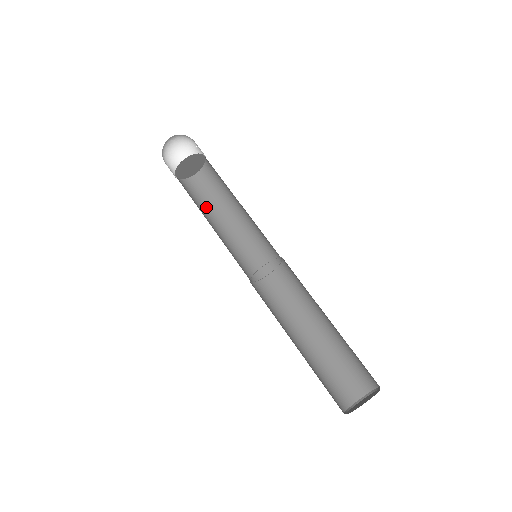
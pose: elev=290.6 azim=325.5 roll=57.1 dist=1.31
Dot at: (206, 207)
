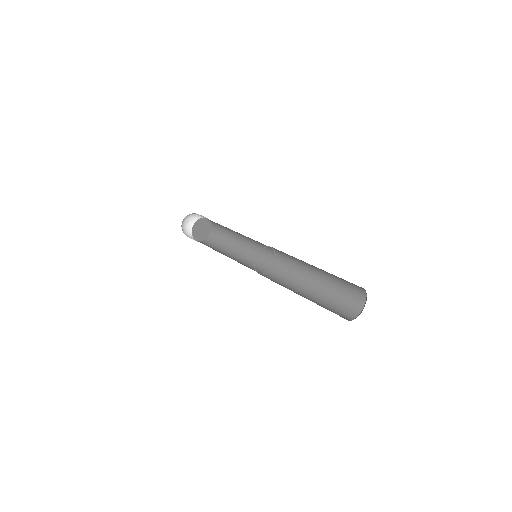
Dot at: (221, 248)
